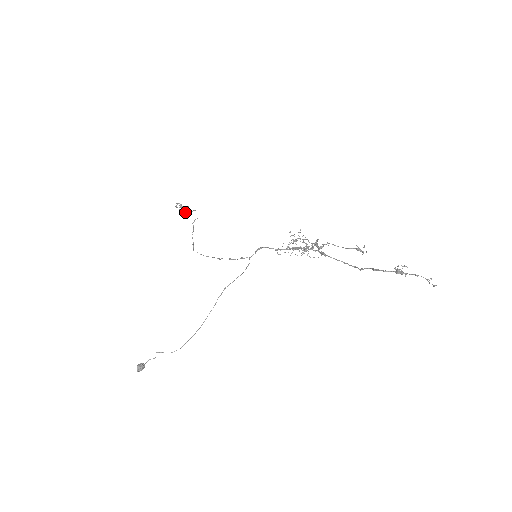
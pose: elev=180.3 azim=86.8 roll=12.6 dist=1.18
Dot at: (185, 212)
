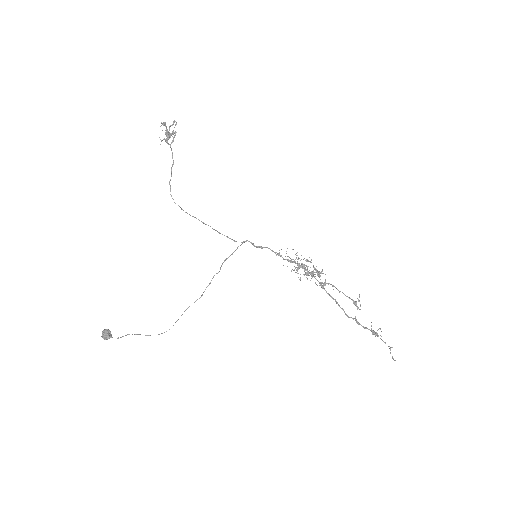
Dot at: occluded
